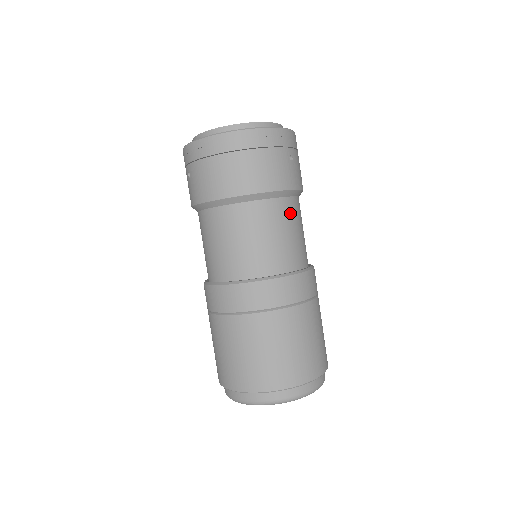
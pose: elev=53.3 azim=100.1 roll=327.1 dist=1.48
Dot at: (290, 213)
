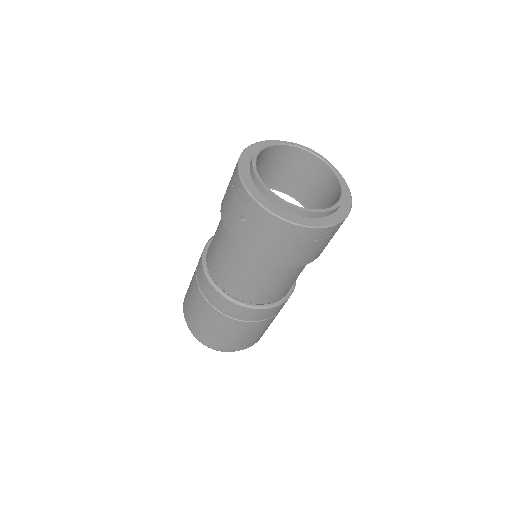
Dot at: occluded
